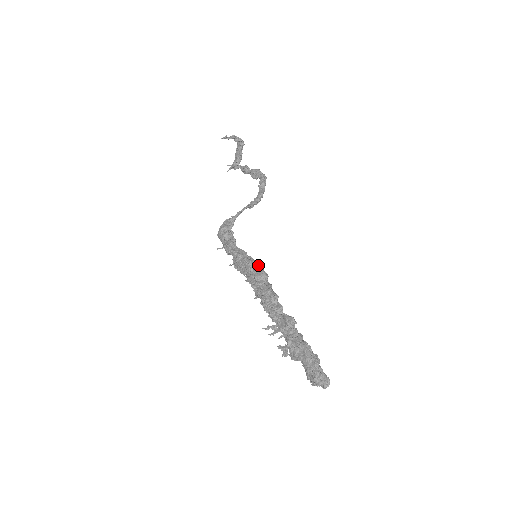
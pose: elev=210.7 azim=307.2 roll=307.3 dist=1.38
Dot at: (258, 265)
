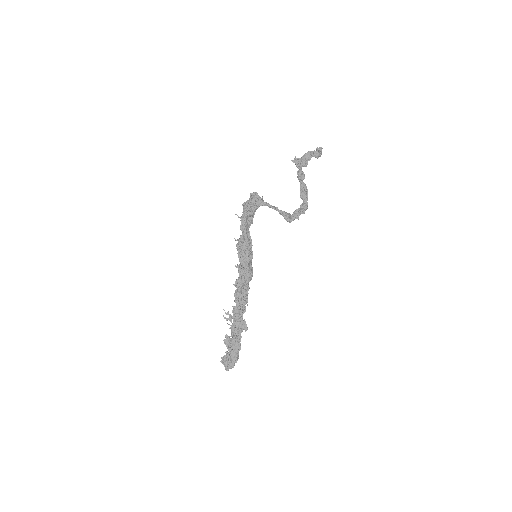
Dot at: occluded
